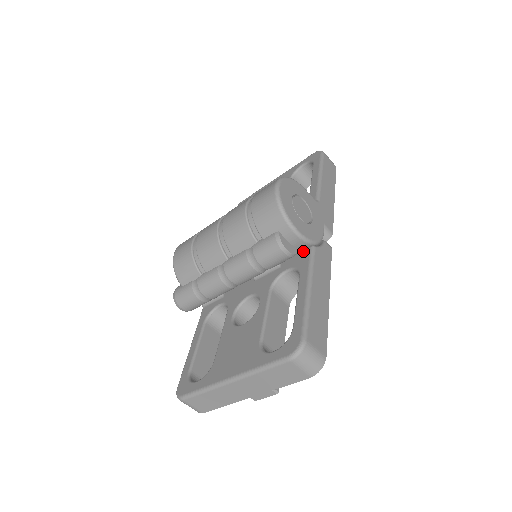
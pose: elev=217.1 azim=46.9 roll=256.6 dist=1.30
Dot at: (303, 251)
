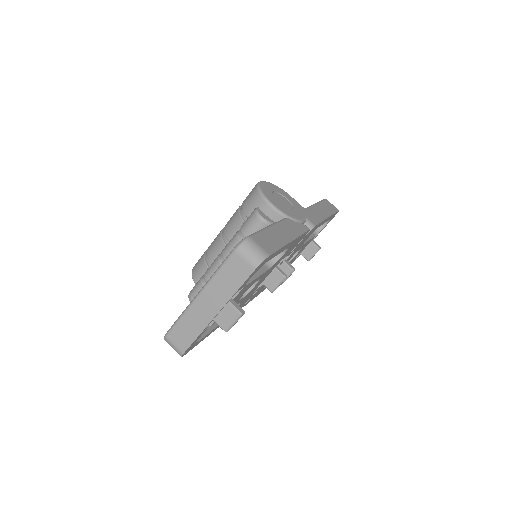
Dot at: occluded
